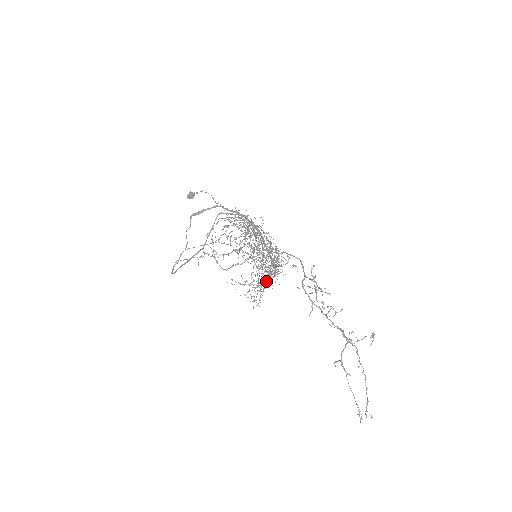
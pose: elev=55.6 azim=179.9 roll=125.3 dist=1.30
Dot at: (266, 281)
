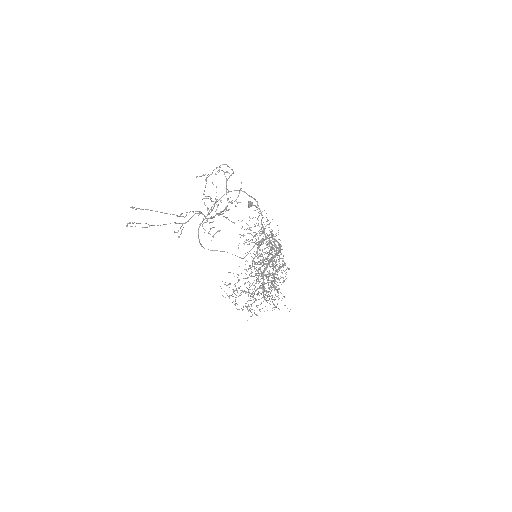
Dot at: occluded
